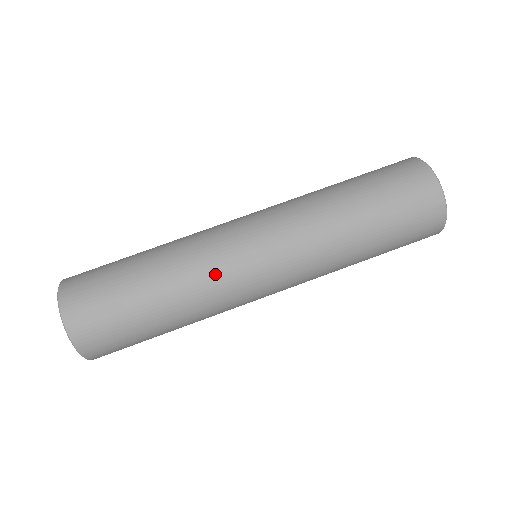
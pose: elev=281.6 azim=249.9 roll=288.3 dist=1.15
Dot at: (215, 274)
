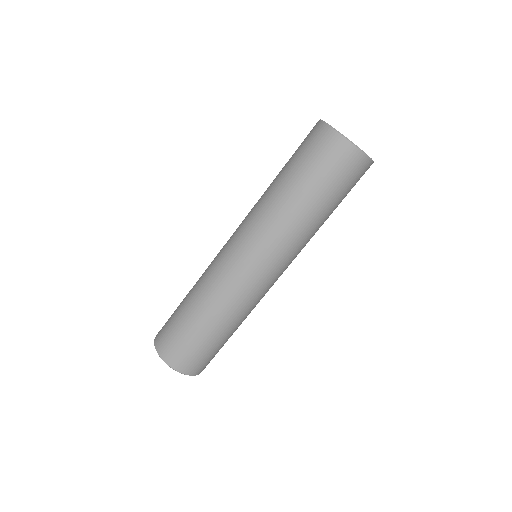
Dot at: (225, 285)
